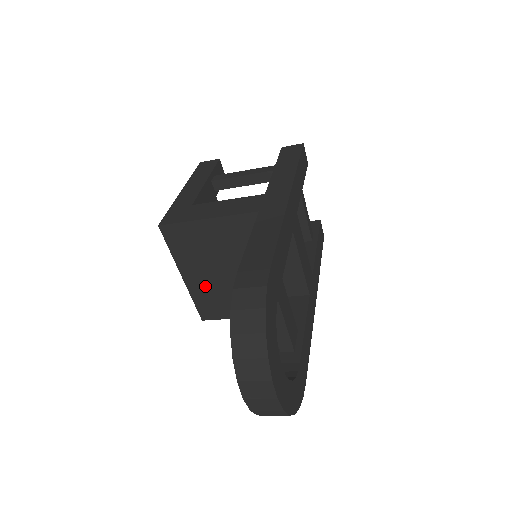
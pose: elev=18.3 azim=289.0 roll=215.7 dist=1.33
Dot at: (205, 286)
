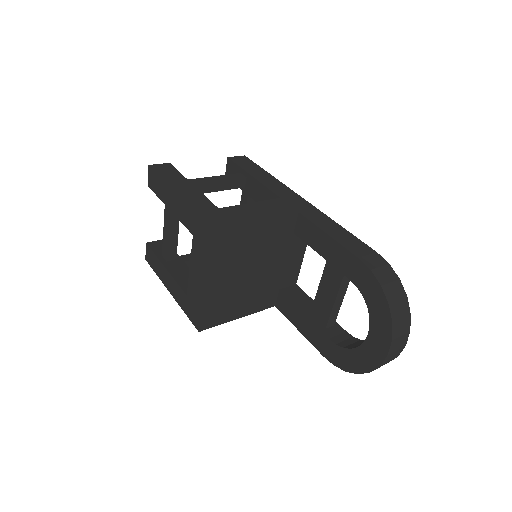
Dot at: (221, 291)
